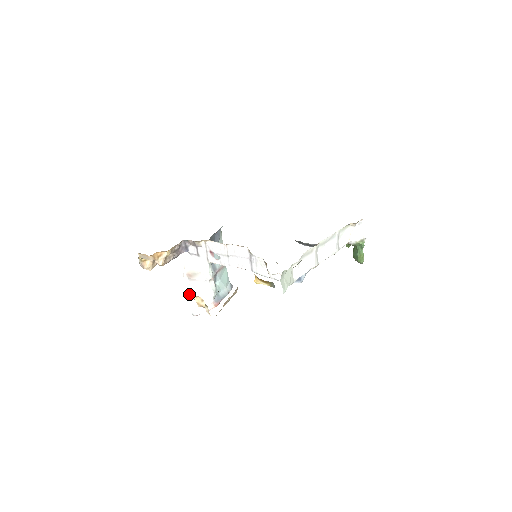
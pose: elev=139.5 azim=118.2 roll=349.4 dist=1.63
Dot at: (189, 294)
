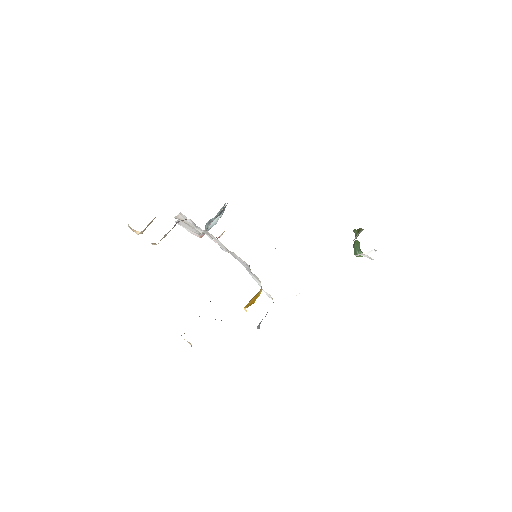
Dot at: occluded
